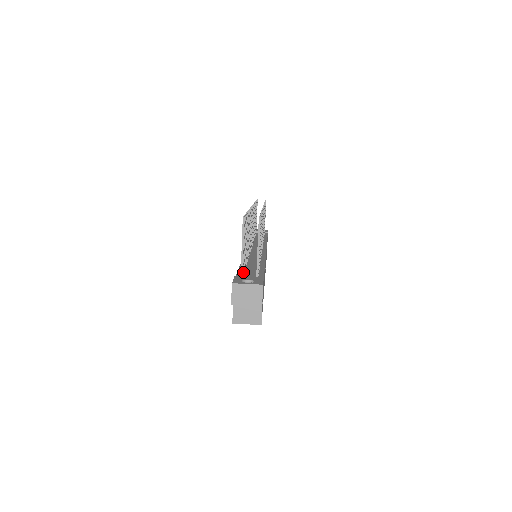
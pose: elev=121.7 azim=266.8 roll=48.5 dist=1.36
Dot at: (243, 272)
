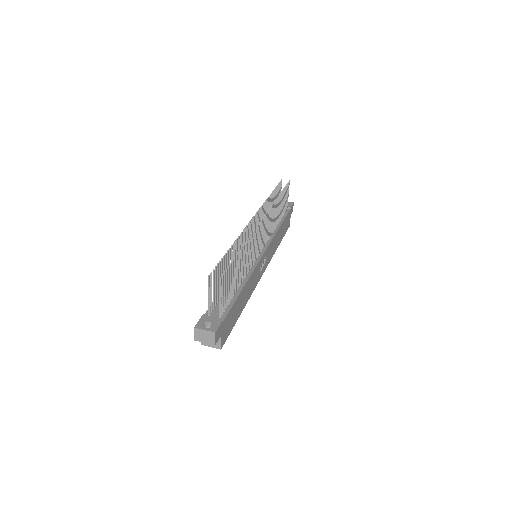
Dot at: (214, 307)
